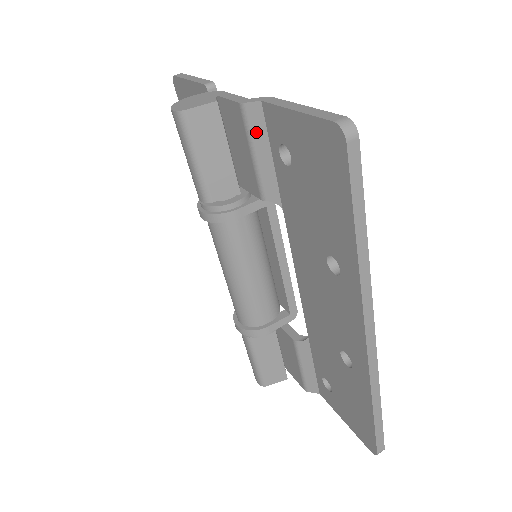
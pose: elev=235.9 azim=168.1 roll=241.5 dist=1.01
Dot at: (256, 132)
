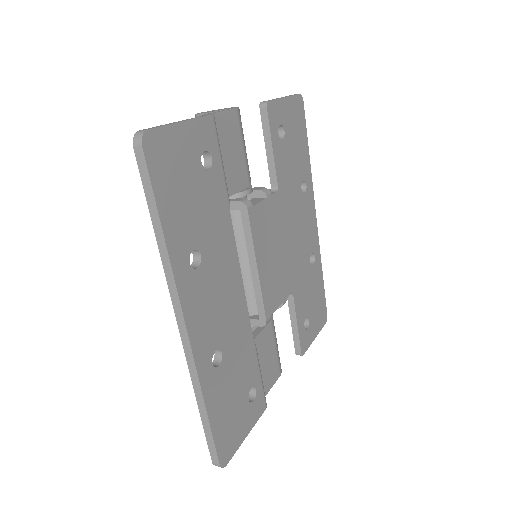
Dot at: occluded
